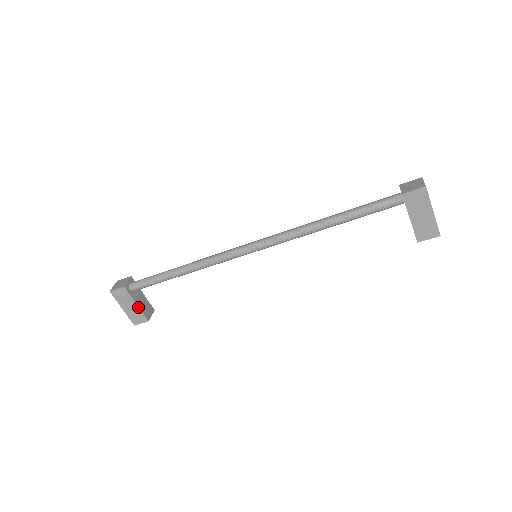
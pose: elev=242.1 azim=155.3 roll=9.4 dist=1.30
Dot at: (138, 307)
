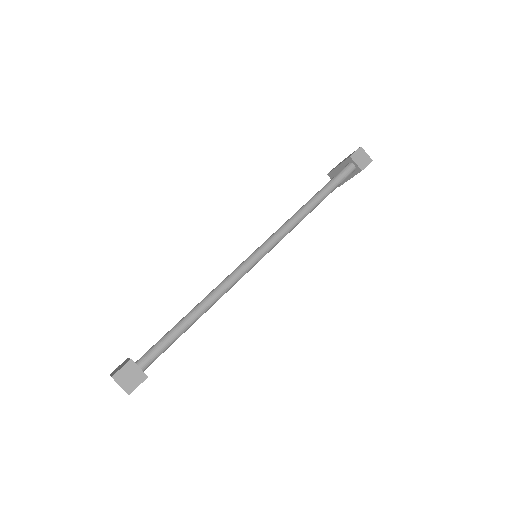
Dot at: occluded
